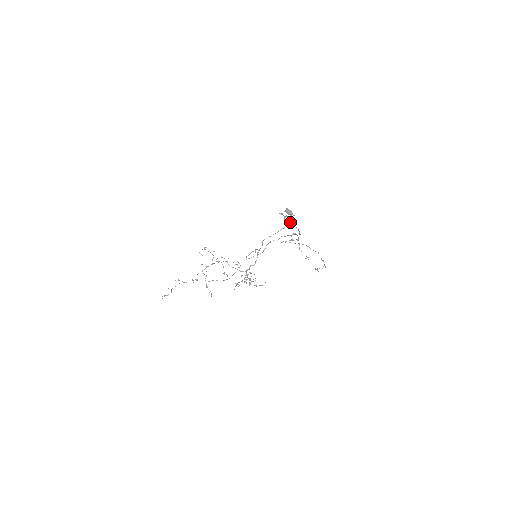
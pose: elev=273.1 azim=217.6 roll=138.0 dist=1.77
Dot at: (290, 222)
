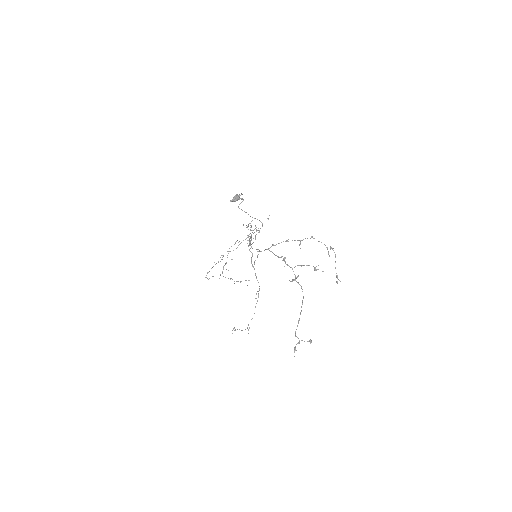
Dot at: occluded
